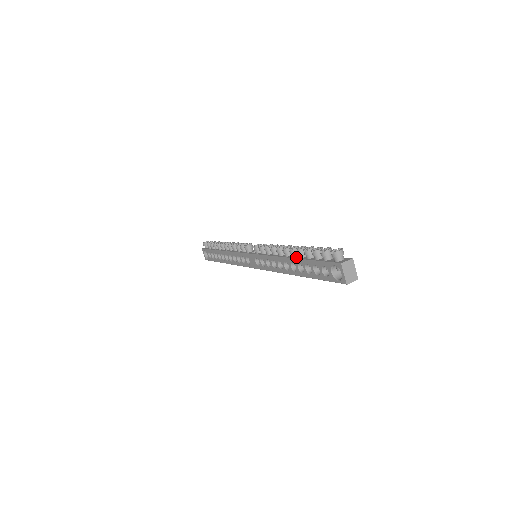
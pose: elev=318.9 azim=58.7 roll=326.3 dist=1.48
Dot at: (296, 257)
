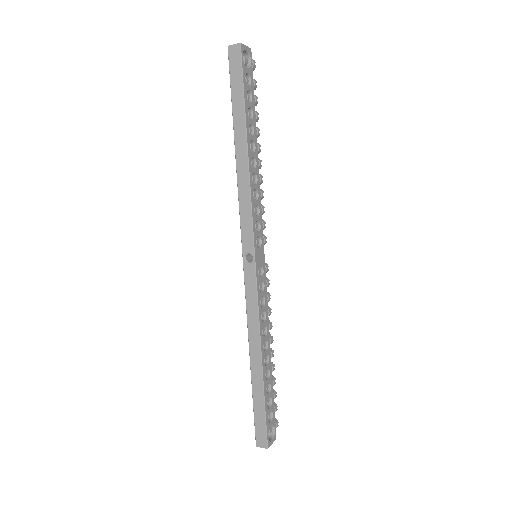
Dot at: occluded
